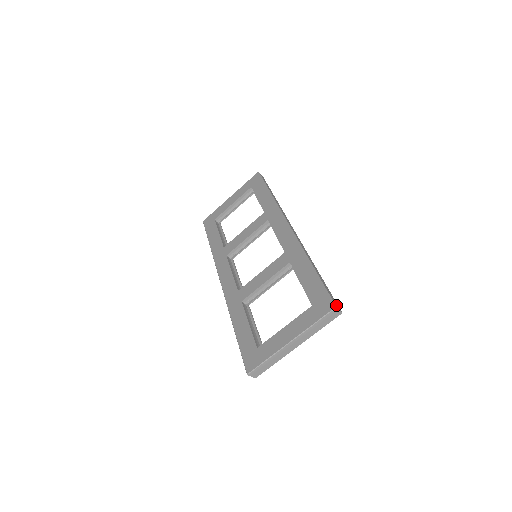
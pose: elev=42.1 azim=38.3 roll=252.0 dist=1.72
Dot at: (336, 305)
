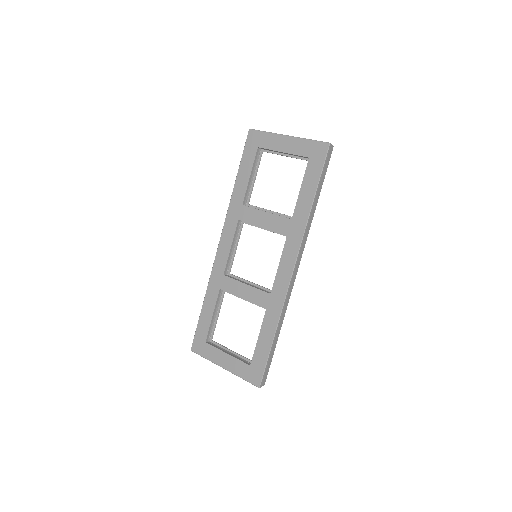
Dot at: (261, 385)
